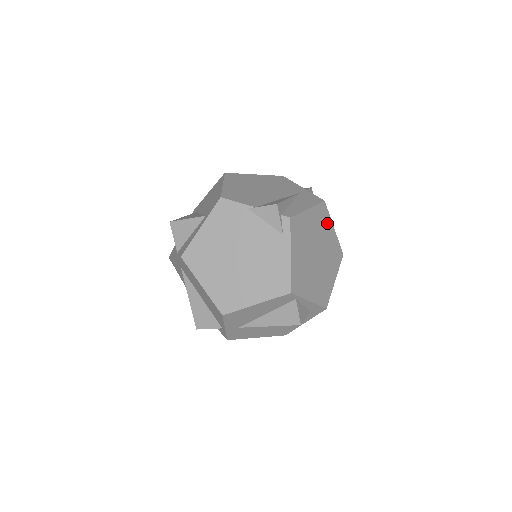
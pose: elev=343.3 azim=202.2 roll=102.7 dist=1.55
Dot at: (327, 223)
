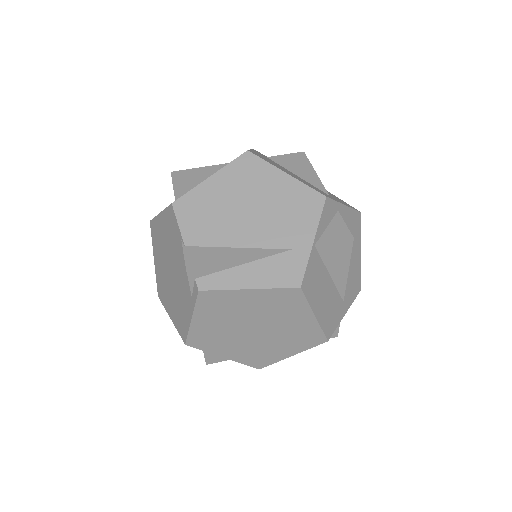
Dot at: (297, 308)
